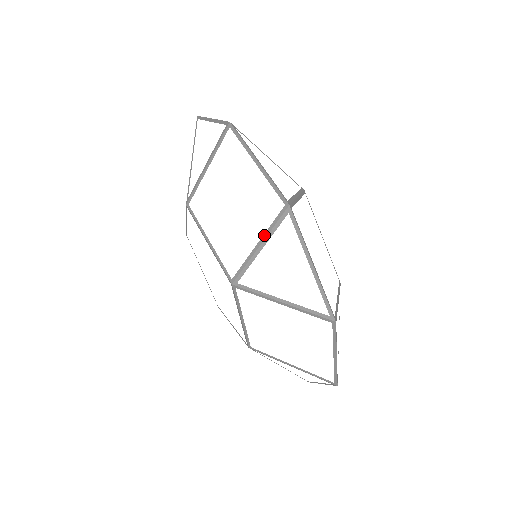
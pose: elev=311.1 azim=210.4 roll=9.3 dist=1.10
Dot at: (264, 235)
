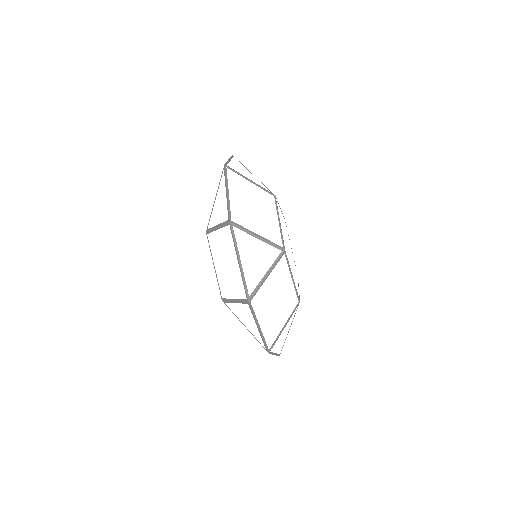
Dot at: (237, 299)
